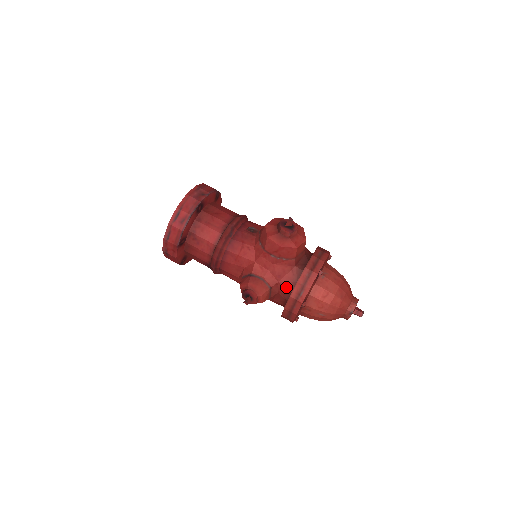
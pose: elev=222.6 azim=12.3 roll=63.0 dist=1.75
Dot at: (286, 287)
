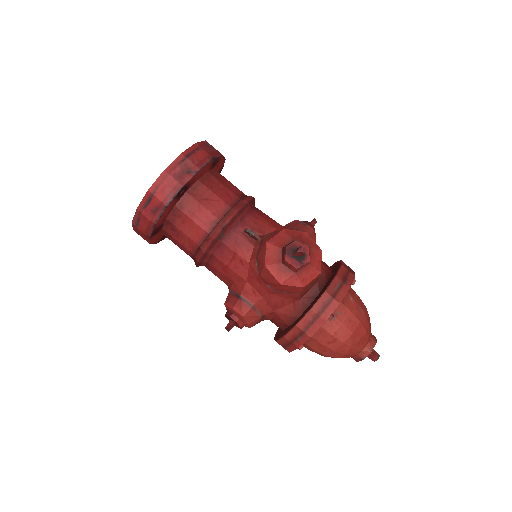
Dot at: (283, 319)
